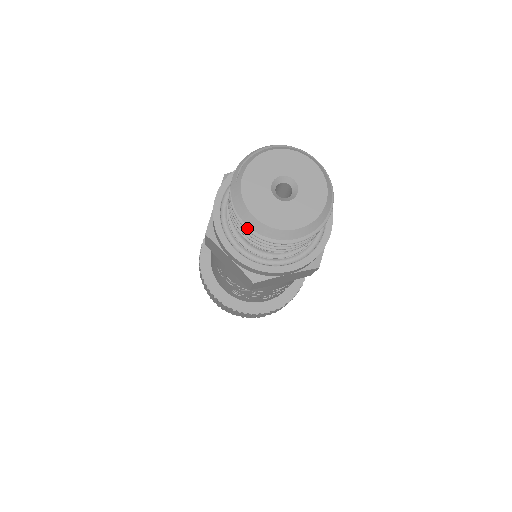
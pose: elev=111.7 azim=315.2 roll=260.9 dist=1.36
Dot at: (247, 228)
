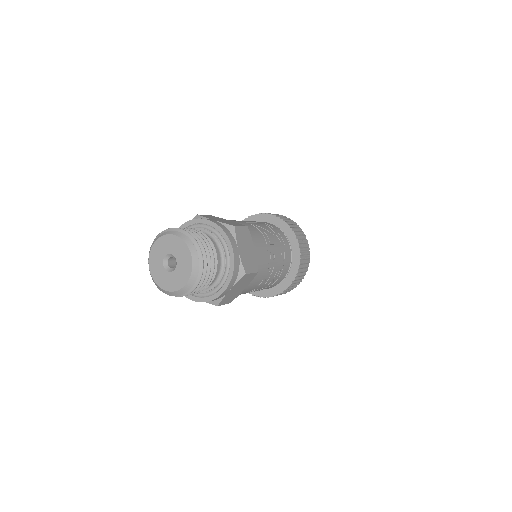
Dot at: occluded
